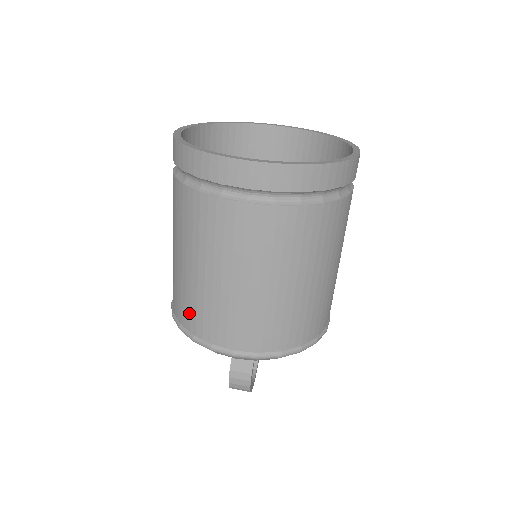
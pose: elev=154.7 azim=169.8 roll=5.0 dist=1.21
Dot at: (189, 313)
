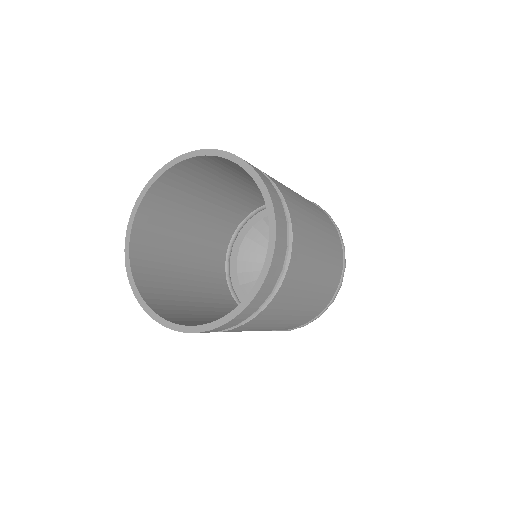
Dot at: (291, 327)
